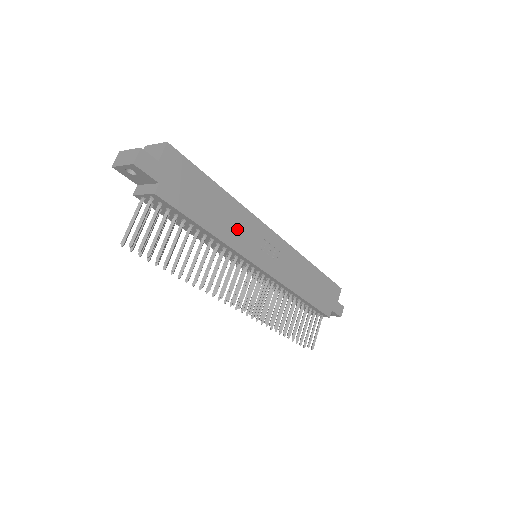
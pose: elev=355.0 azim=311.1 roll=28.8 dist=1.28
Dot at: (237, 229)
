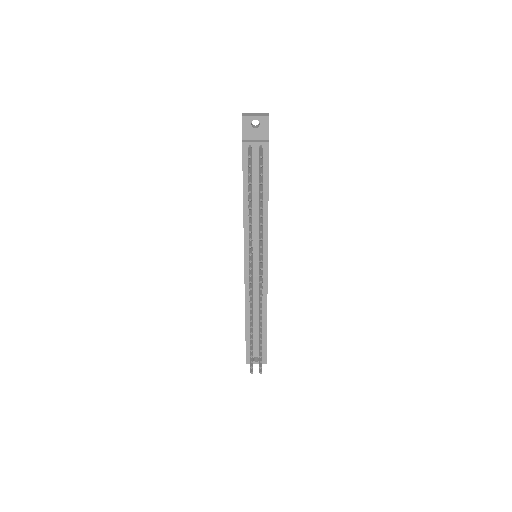
Dot at: occluded
